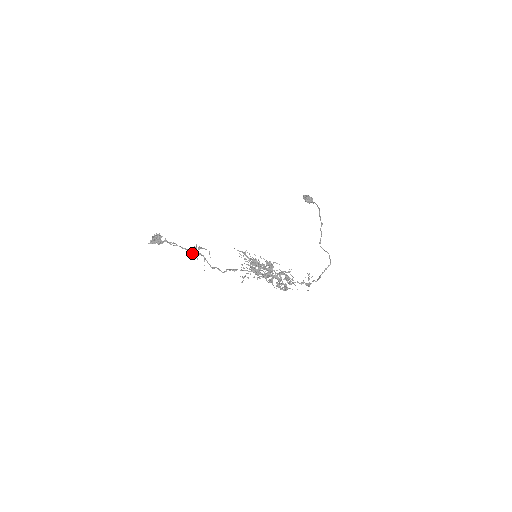
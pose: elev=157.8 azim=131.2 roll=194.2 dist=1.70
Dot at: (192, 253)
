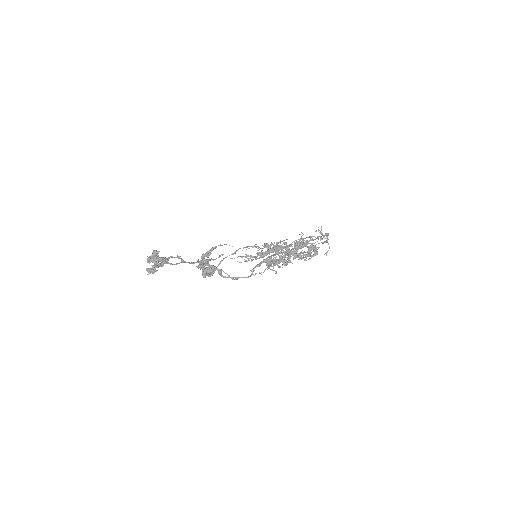
Dot at: (204, 268)
